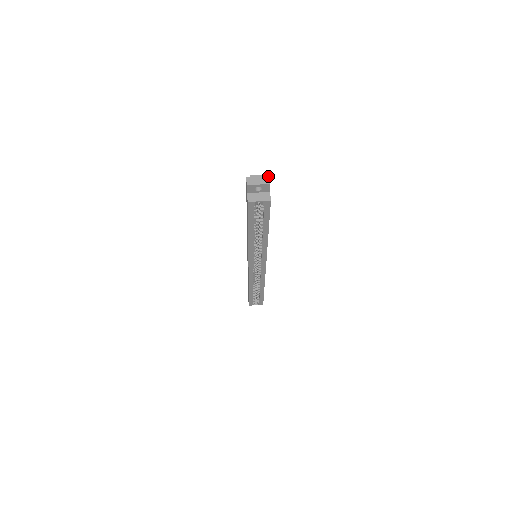
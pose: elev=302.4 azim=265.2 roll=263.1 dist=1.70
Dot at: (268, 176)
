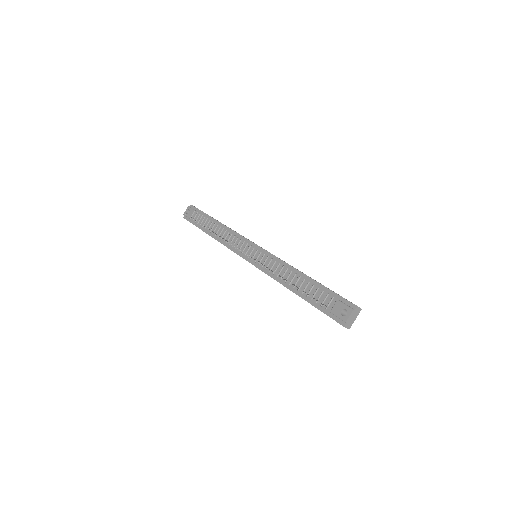
Dot at: (357, 308)
